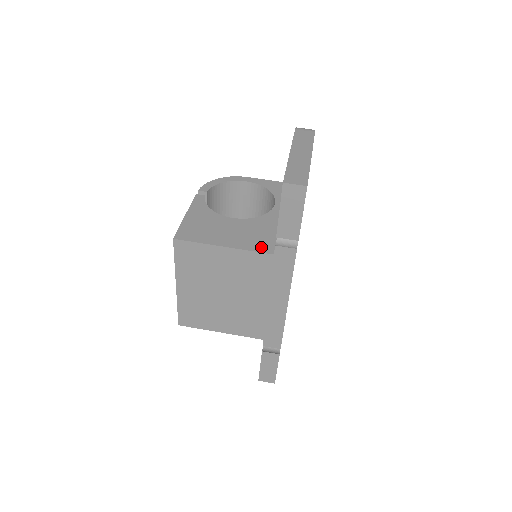
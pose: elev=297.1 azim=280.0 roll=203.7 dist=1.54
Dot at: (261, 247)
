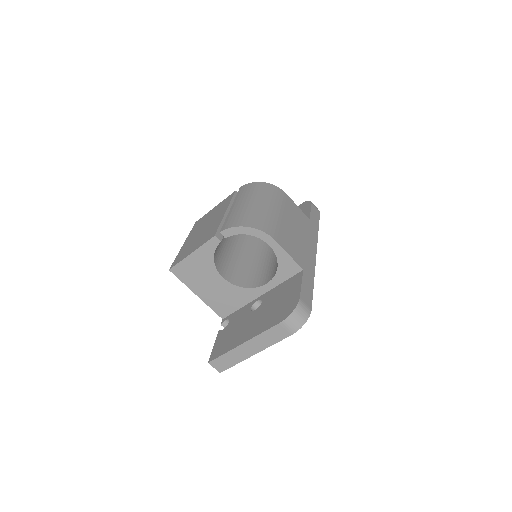
Dot at: (220, 310)
